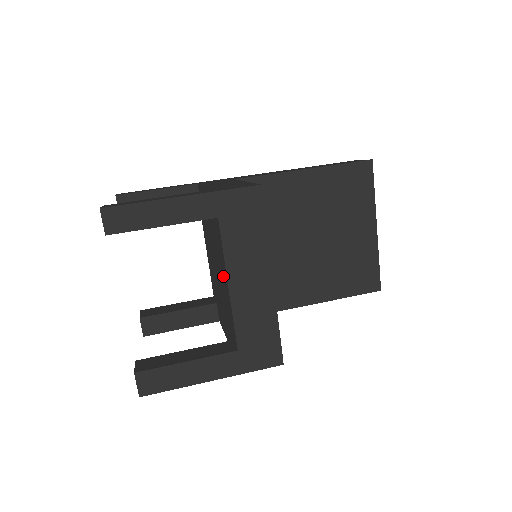
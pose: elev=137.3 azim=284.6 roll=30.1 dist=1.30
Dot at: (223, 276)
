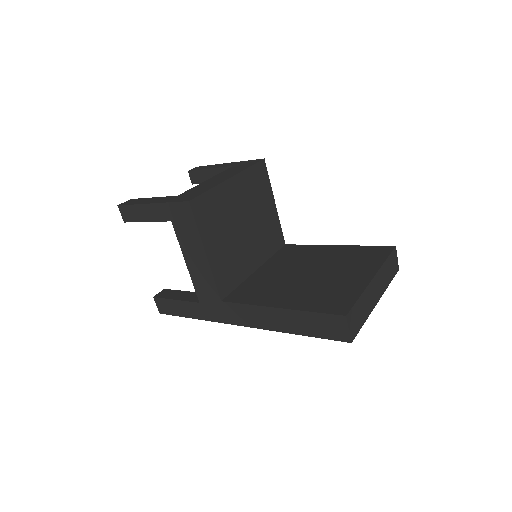
Dot at: occluded
